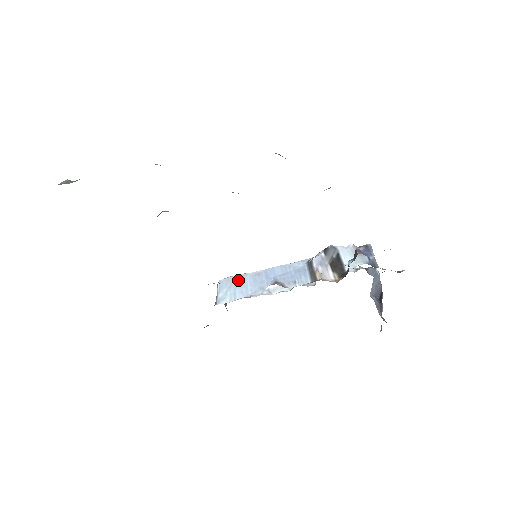
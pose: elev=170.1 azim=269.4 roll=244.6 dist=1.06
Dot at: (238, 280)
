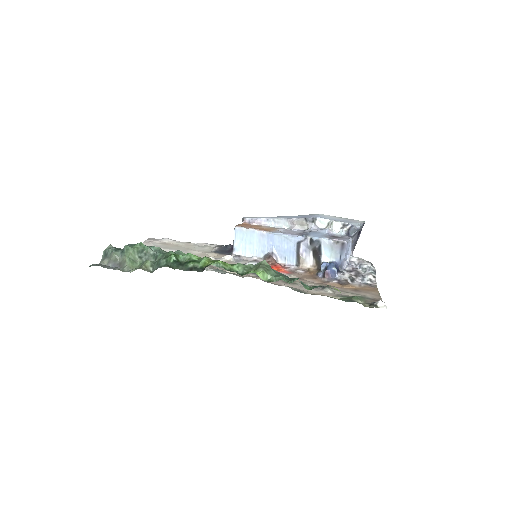
Dot at: (248, 235)
